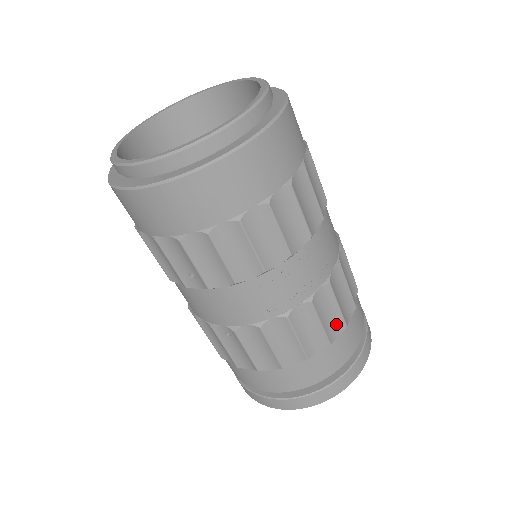
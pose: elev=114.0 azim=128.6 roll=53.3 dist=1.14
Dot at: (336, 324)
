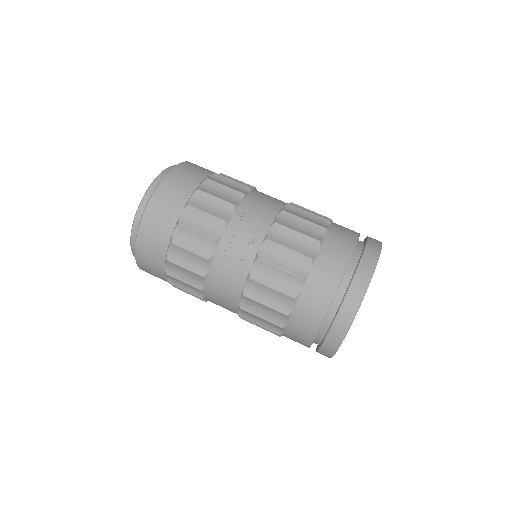
Dot at: (308, 244)
